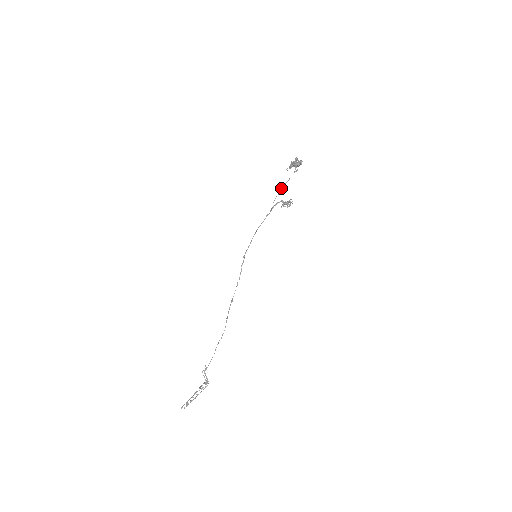
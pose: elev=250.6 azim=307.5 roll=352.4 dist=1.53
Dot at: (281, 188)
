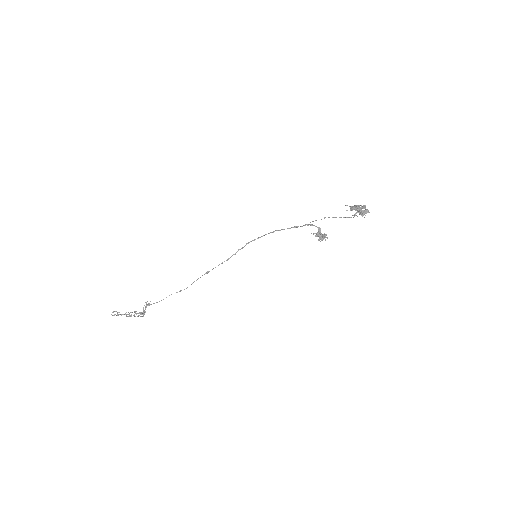
Dot at: (328, 217)
